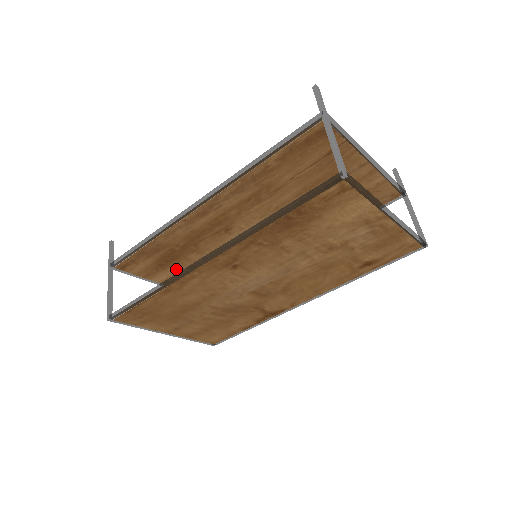
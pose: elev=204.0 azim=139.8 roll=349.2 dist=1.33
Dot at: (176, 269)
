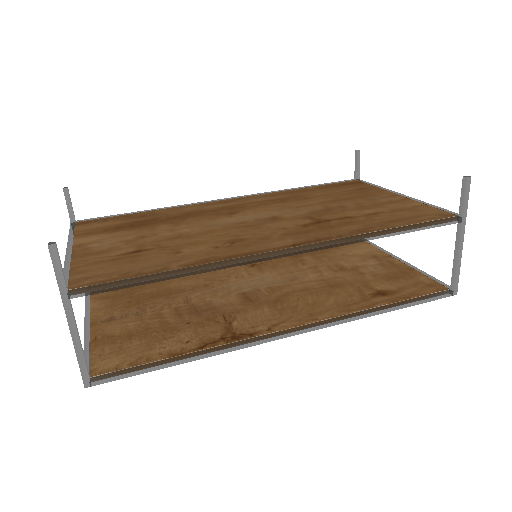
Dot at: occluded
